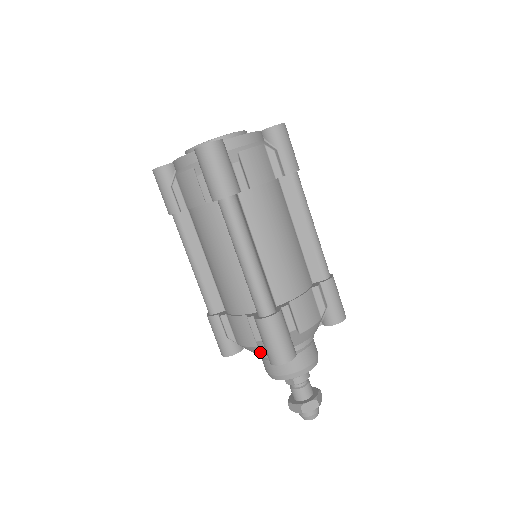
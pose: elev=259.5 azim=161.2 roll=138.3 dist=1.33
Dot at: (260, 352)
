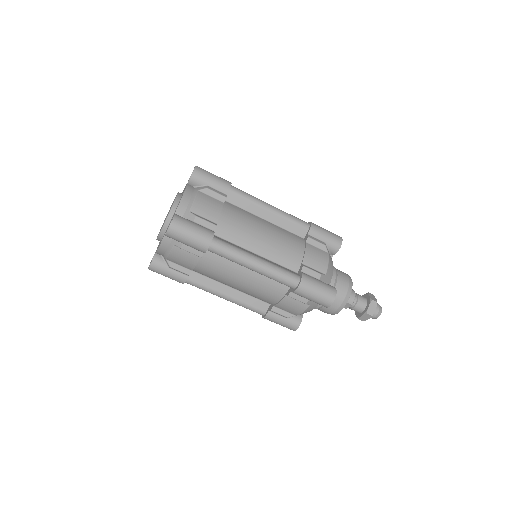
Dot at: (314, 307)
